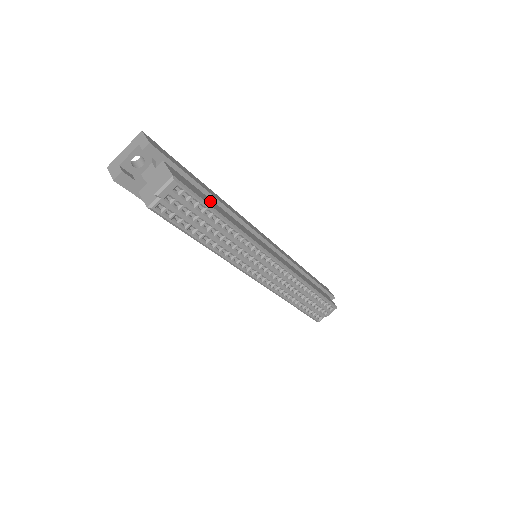
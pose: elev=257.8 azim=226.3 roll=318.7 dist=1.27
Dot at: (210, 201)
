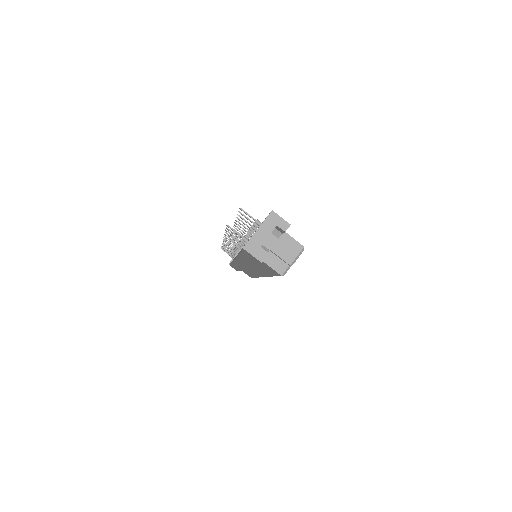
Dot at: occluded
